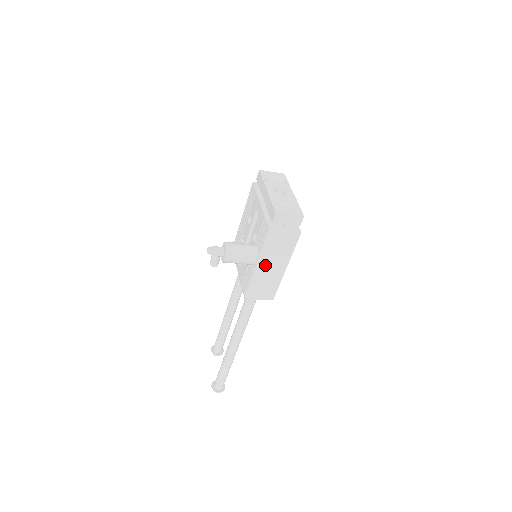
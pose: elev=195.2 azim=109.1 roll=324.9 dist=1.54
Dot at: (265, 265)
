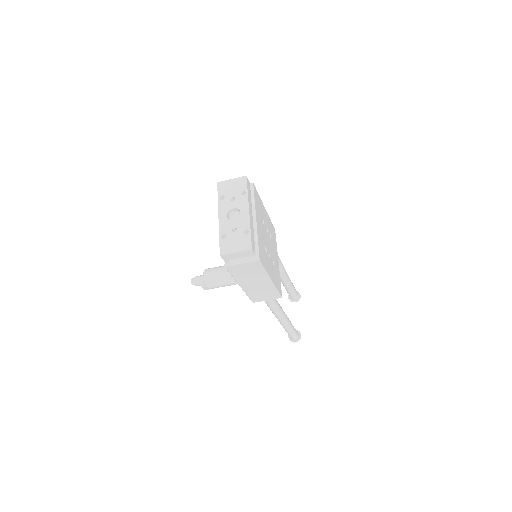
Dot at: (248, 284)
